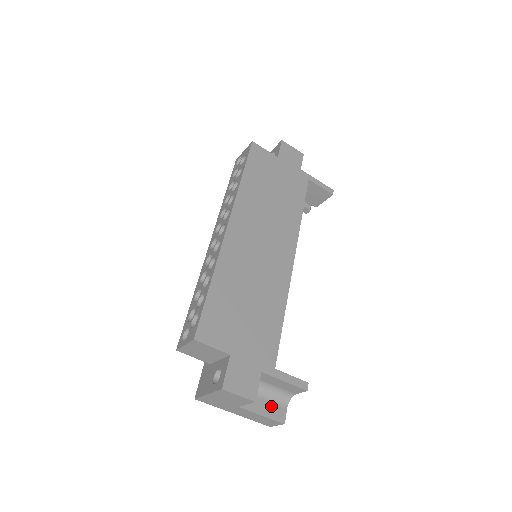
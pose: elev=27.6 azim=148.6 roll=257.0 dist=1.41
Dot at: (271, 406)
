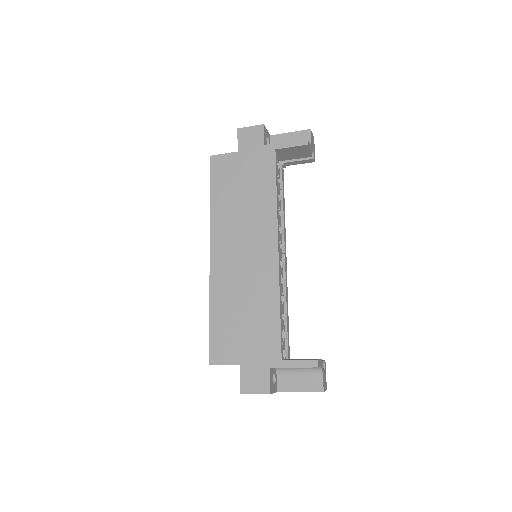
Dot at: (307, 381)
